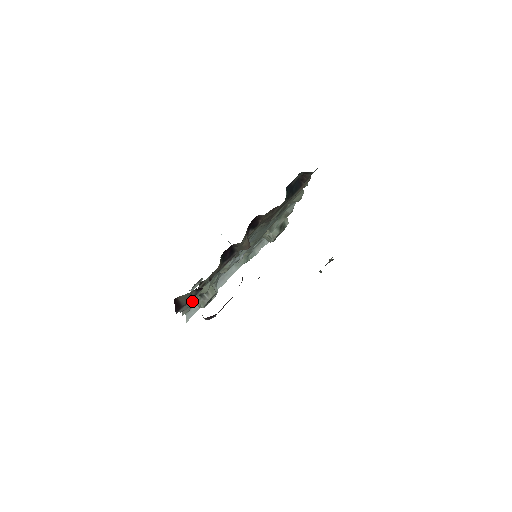
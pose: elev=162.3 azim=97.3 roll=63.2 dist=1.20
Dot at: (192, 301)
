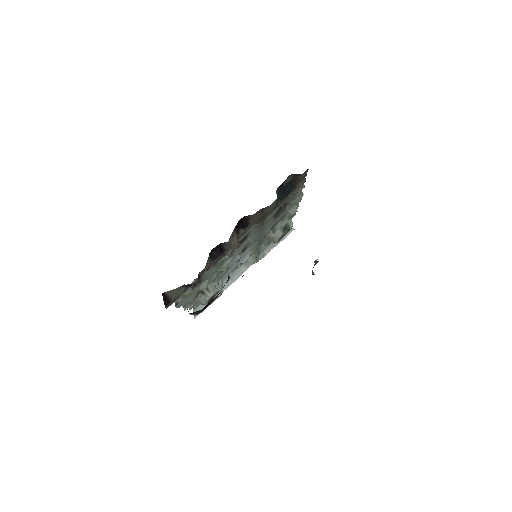
Dot at: (190, 297)
